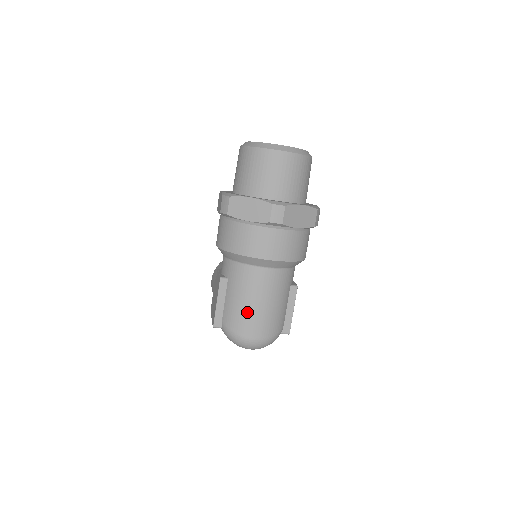
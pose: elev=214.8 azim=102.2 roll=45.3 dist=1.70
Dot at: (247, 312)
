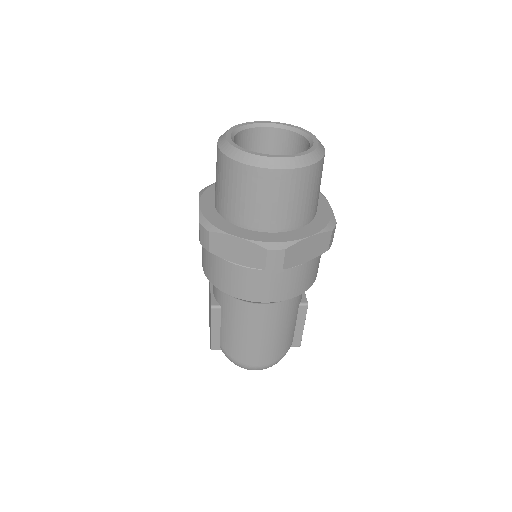
Dot at: (247, 344)
